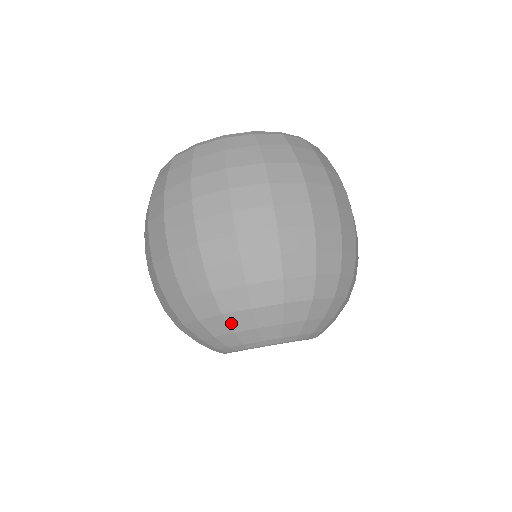
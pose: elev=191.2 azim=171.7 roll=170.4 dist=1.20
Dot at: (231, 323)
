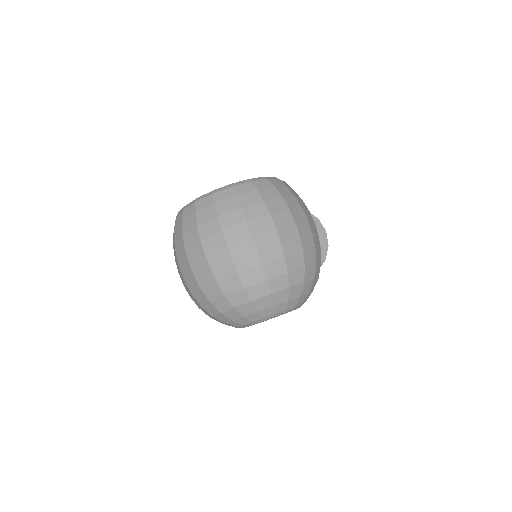
Dot at: (228, 316)
